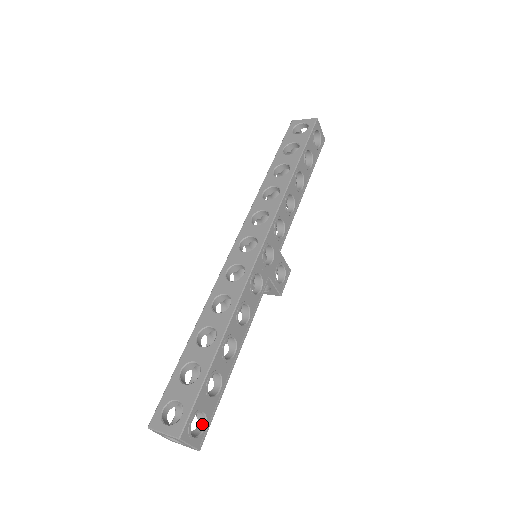
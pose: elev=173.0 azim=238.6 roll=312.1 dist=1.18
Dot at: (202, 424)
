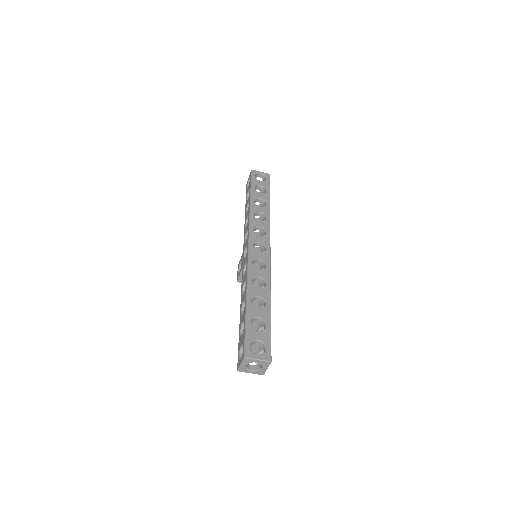
Dot at: occluded
